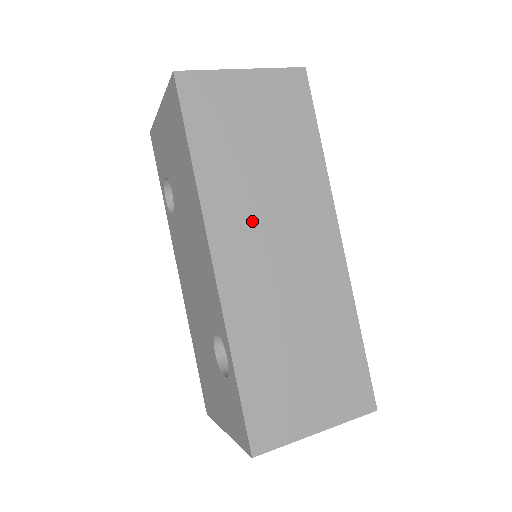
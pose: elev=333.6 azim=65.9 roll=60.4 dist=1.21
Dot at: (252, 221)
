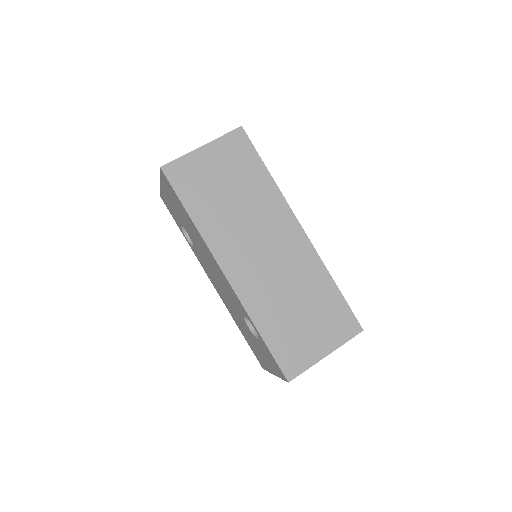
Dot at: (240, 240)
